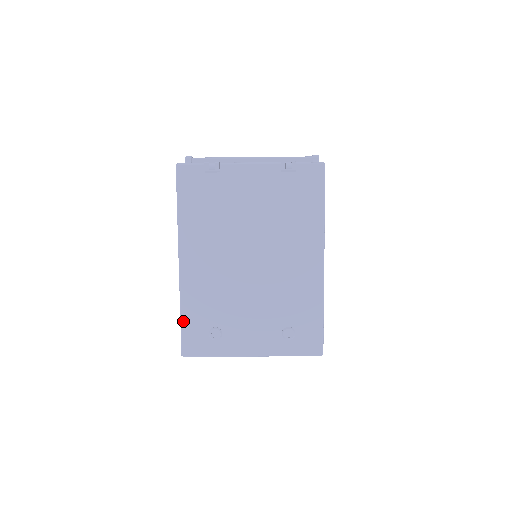
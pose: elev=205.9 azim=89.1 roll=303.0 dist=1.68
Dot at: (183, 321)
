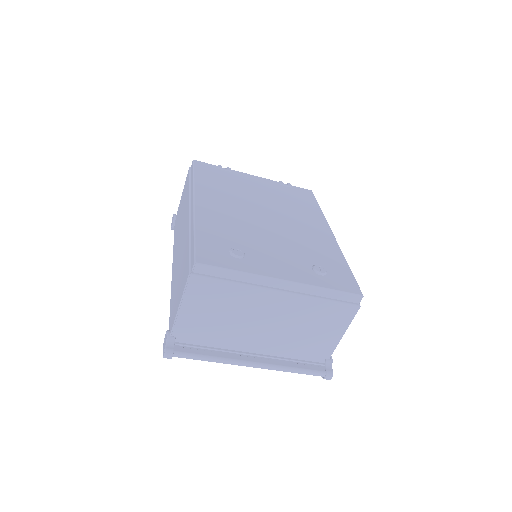
Dot at: (197, 236)
